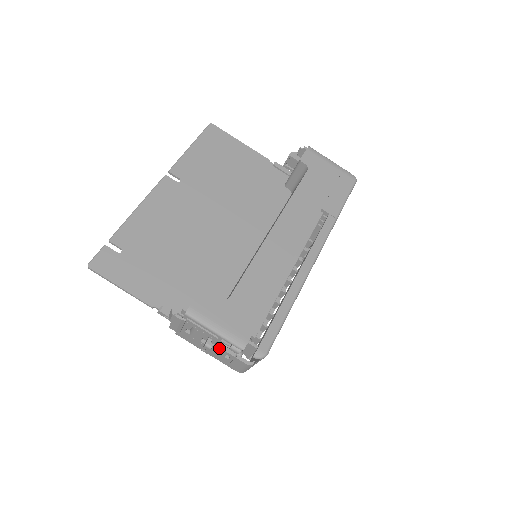
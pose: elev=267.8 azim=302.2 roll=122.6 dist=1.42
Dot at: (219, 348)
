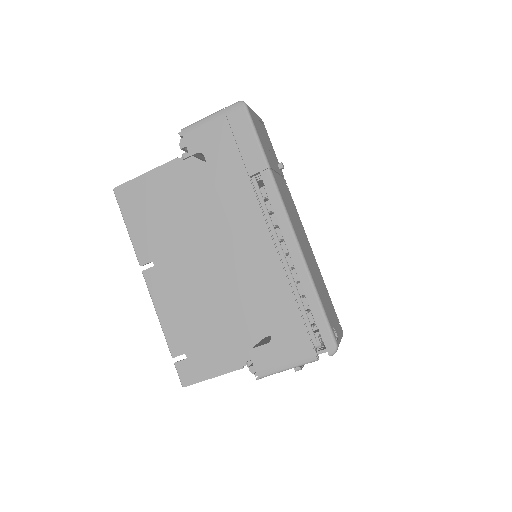
Dot at: occluded
